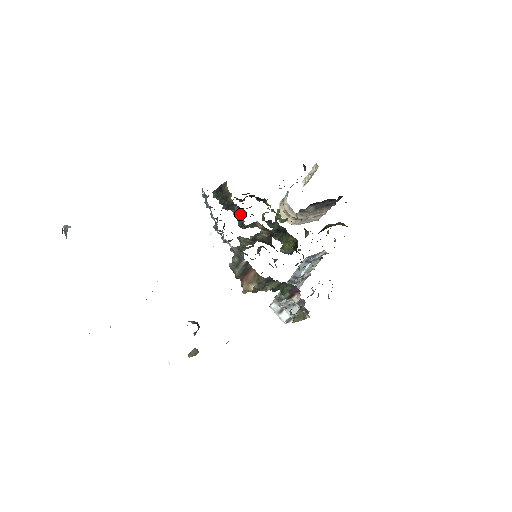
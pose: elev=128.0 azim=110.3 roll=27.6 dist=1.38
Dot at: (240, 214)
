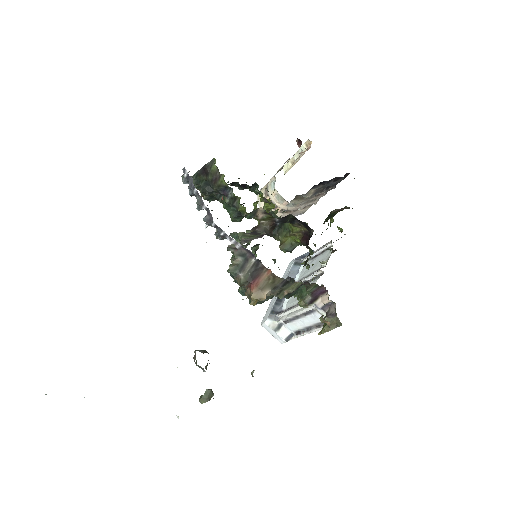
Dot at: (237, 200)
